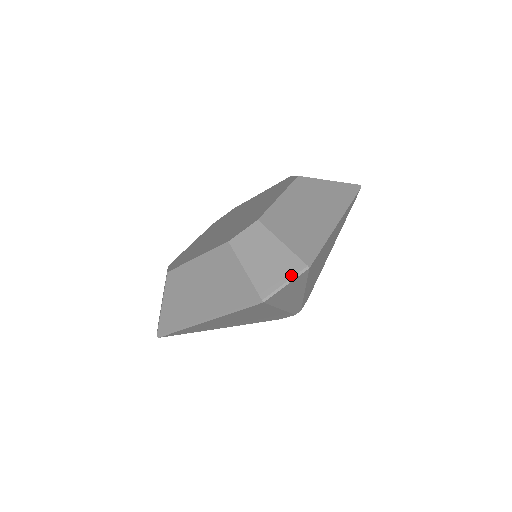
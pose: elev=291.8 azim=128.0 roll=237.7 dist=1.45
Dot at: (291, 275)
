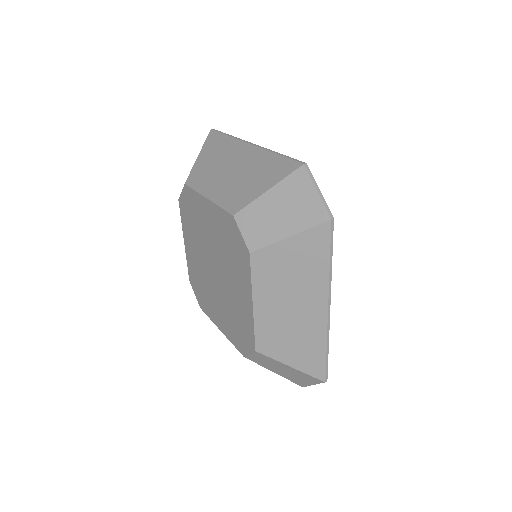
Dot at: (315, 383)
